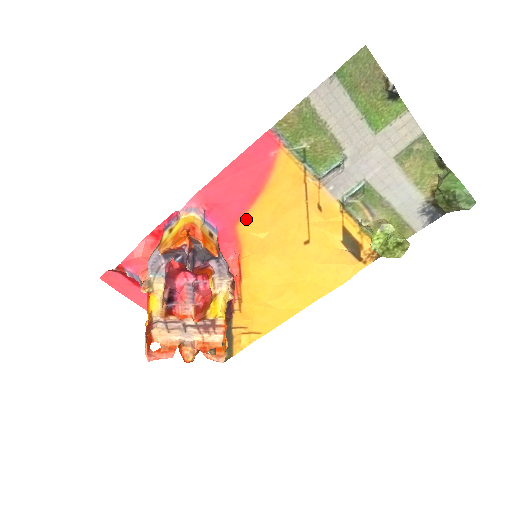
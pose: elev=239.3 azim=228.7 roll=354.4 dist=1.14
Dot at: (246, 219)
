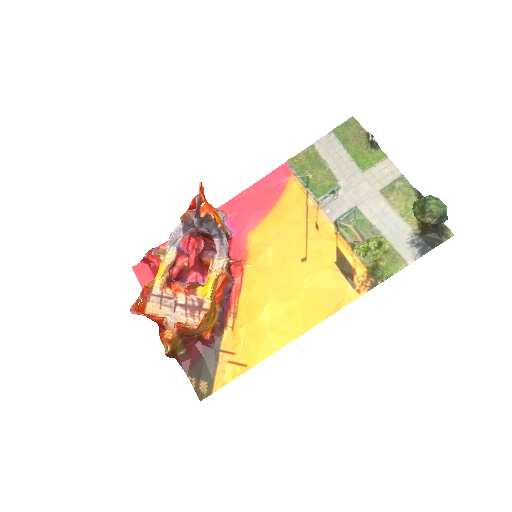
Dot at: (257, 230)
